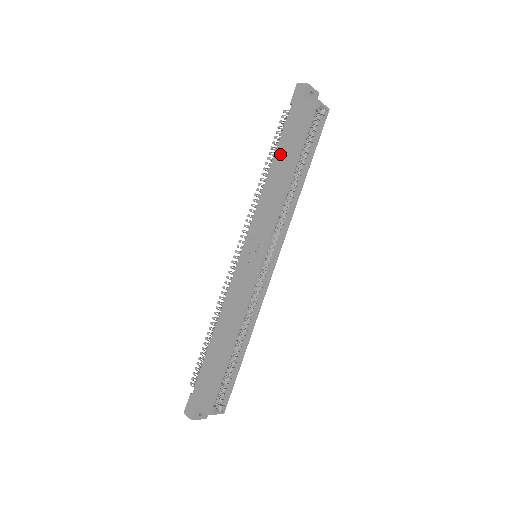
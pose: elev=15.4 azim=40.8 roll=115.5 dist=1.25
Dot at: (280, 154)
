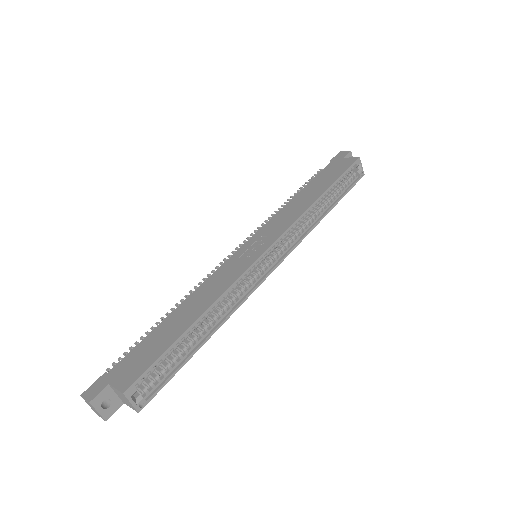
Dot at: (312, 185)
